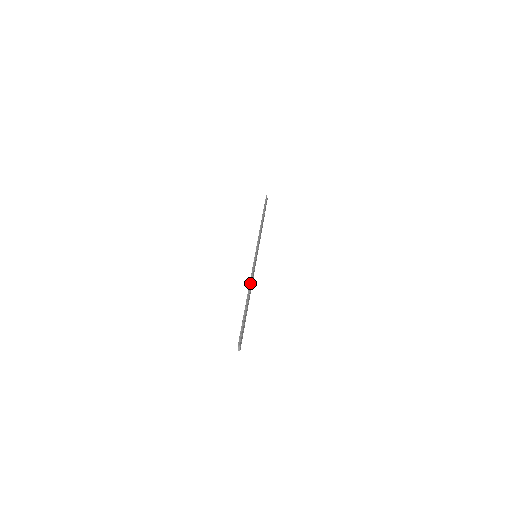
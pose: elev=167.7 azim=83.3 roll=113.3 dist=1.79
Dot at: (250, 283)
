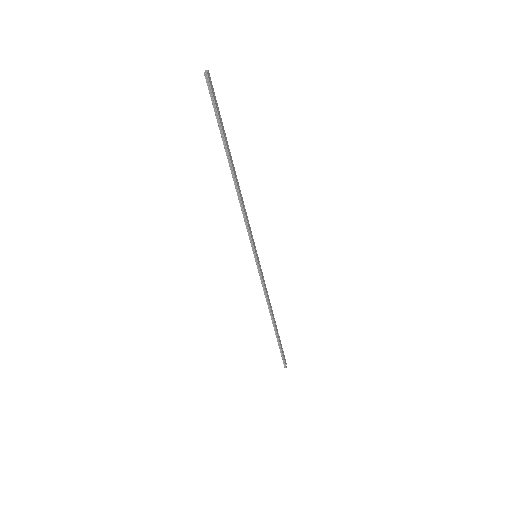
Dot at: occluded
